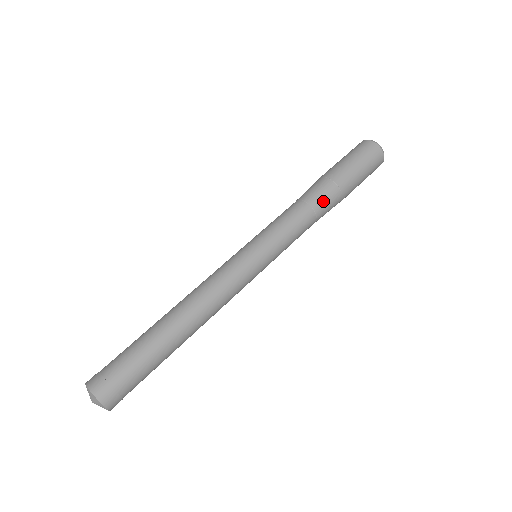
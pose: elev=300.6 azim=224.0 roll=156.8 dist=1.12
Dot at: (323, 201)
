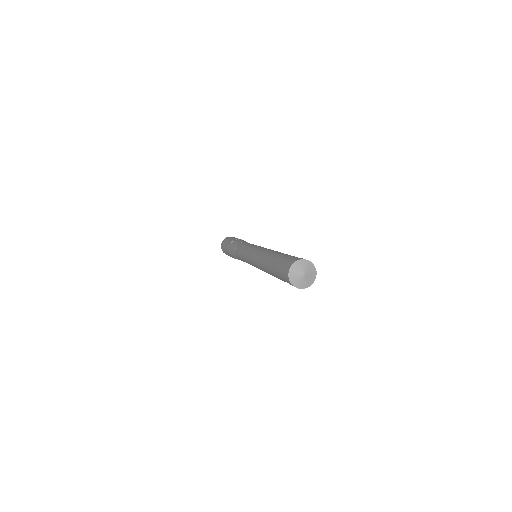
Dot at: occluded
